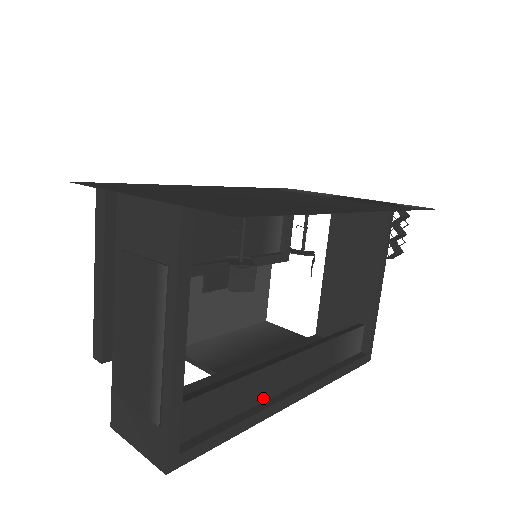
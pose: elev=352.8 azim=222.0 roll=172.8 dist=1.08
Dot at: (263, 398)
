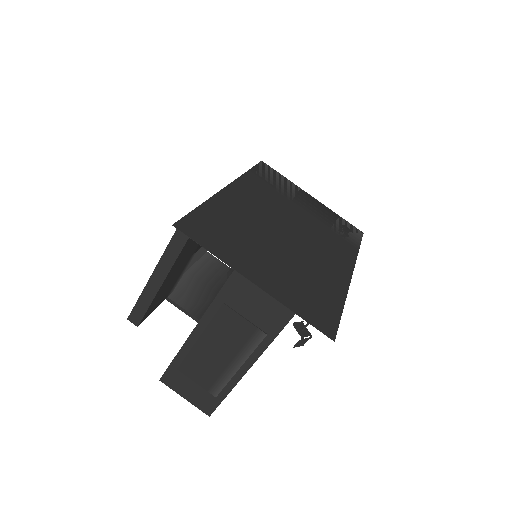
Dot at: occluded
